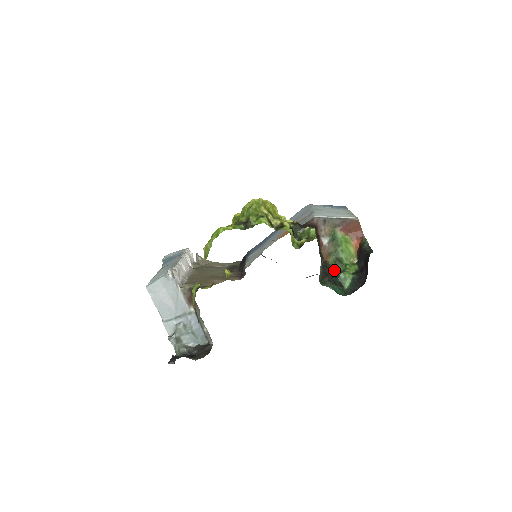
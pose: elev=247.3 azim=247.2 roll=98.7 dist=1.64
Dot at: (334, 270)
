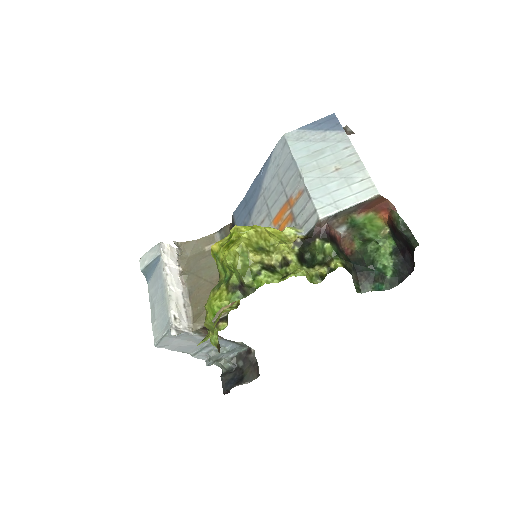
Dot at: (364, 253)
